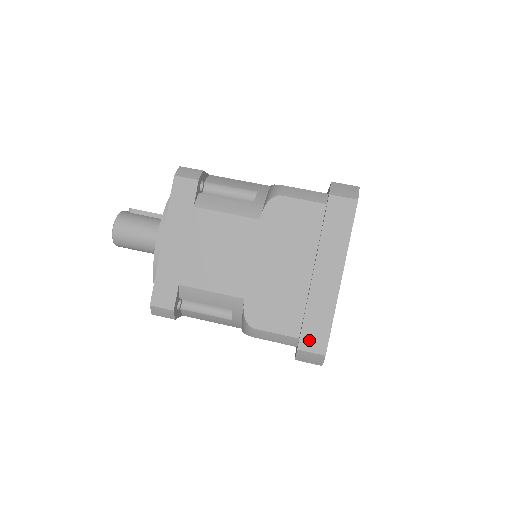
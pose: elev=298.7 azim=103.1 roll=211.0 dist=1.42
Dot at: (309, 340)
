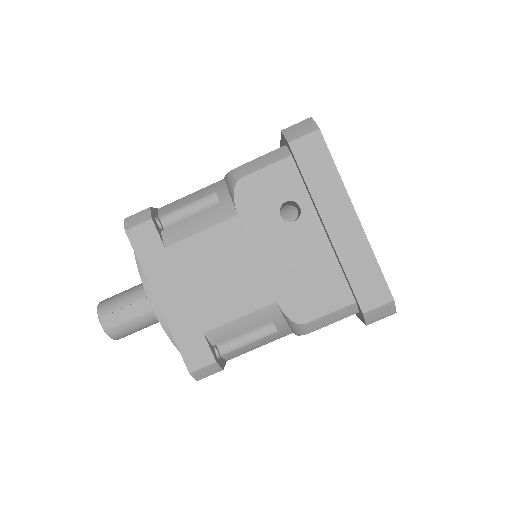
Dot at: occluded
